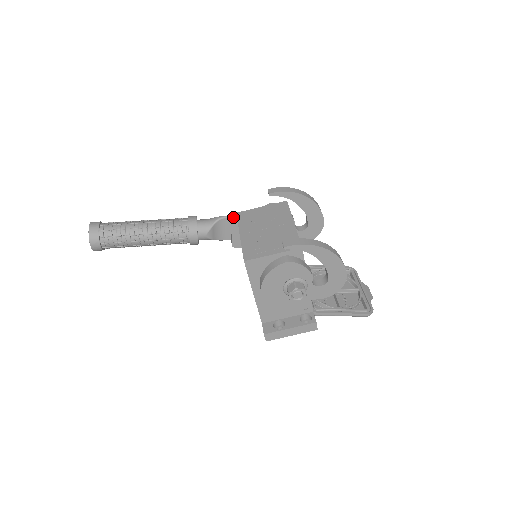
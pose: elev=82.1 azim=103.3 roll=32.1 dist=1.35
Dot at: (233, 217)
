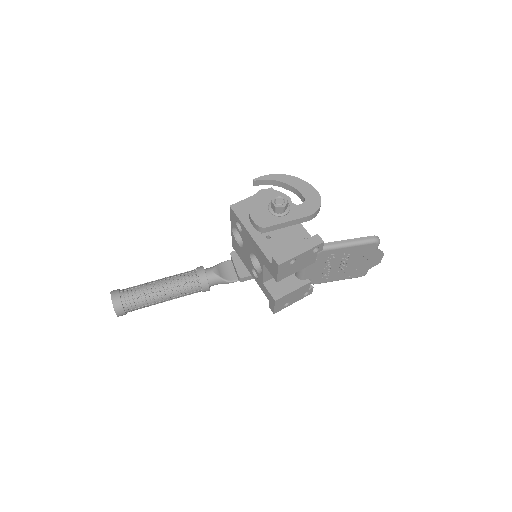
Dot at: (231, 252)
